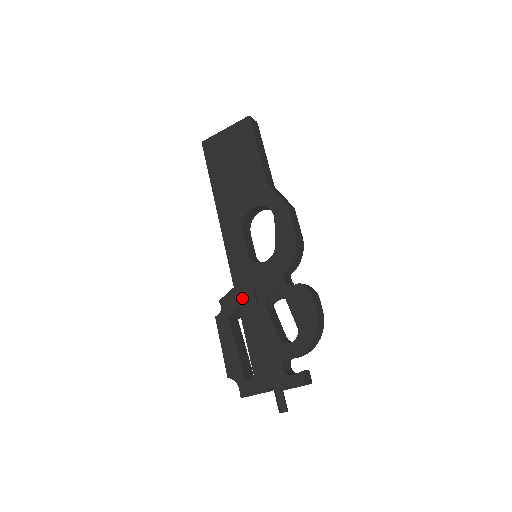
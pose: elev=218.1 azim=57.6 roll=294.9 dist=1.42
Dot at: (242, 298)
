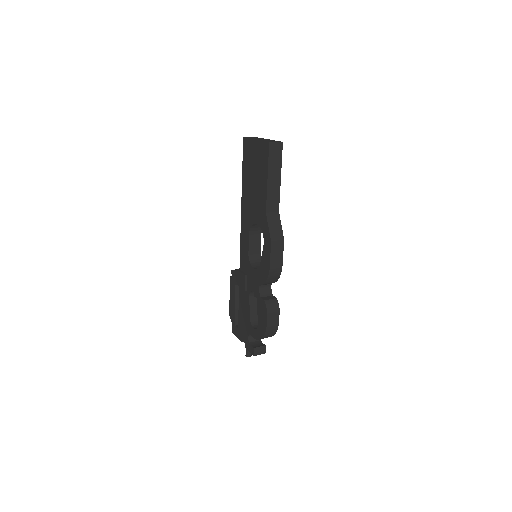
Dot at: (240, 281)
